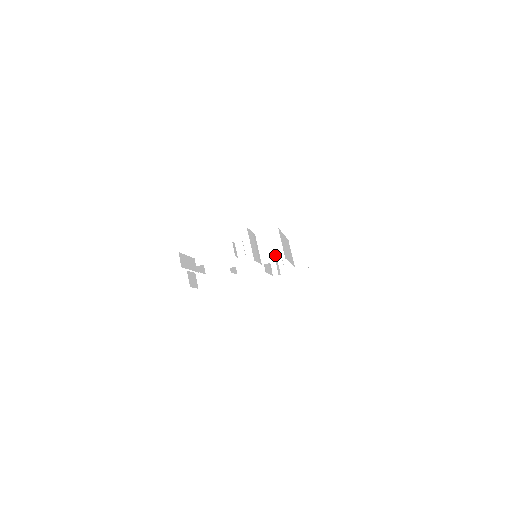
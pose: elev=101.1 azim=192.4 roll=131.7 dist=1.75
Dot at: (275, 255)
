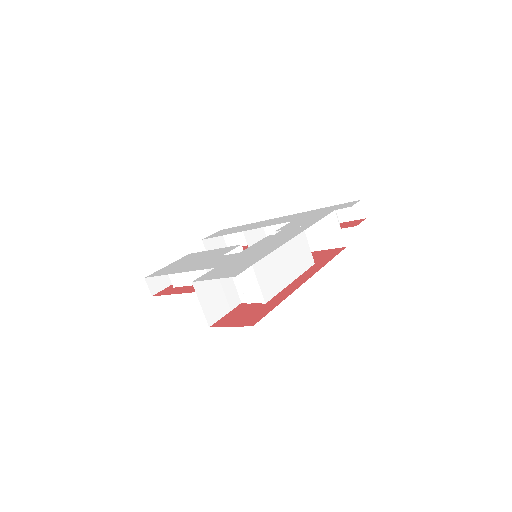
Dot at: (253, 295)
